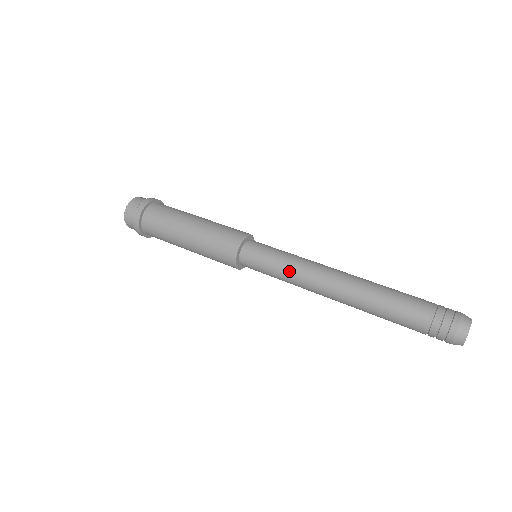
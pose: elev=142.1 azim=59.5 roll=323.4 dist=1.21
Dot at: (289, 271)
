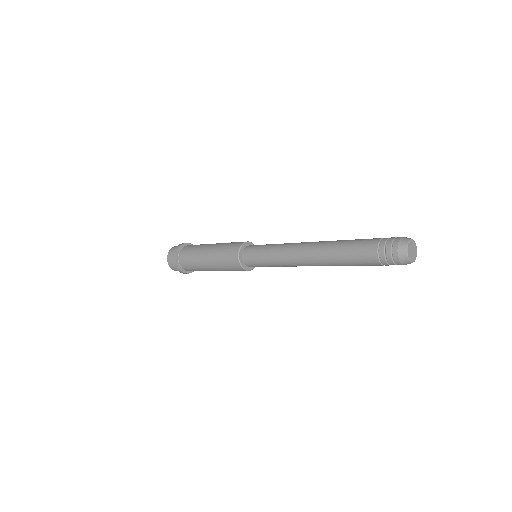
Dot at: (278, 245)
